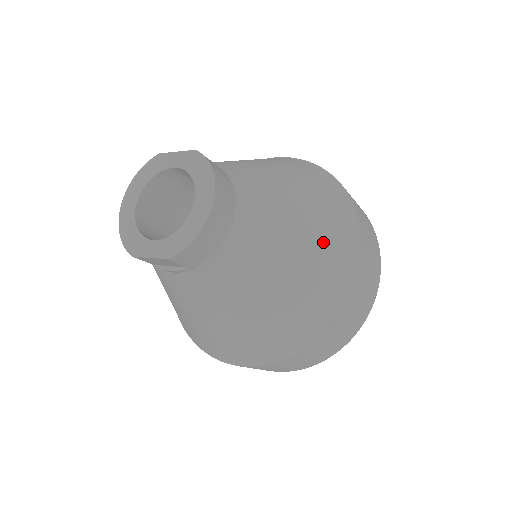
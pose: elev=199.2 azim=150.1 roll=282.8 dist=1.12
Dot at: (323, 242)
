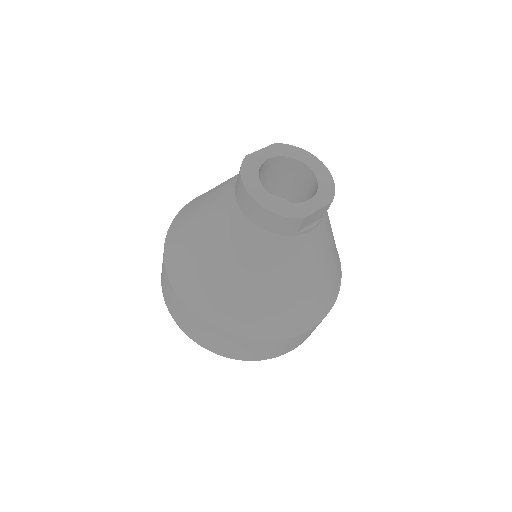
Dot at: occluded
